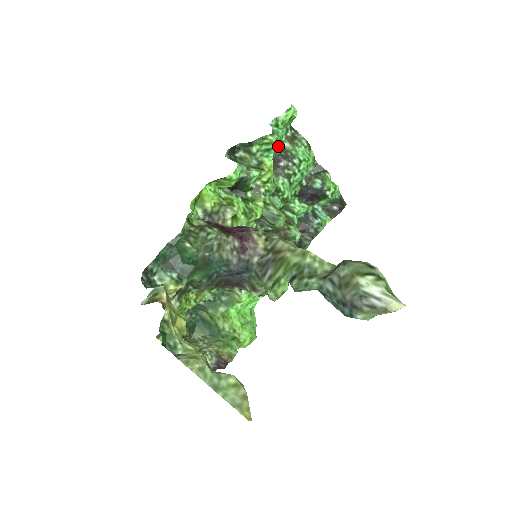
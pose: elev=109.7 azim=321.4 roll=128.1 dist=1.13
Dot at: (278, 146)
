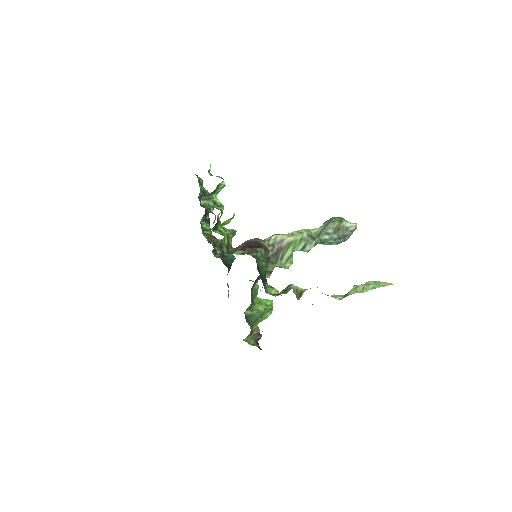
Dot at: occluded
